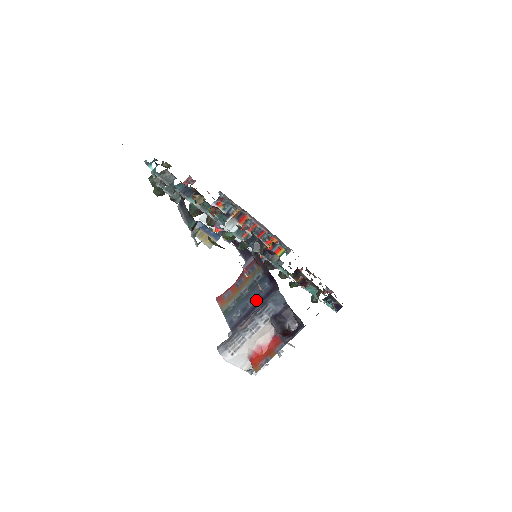
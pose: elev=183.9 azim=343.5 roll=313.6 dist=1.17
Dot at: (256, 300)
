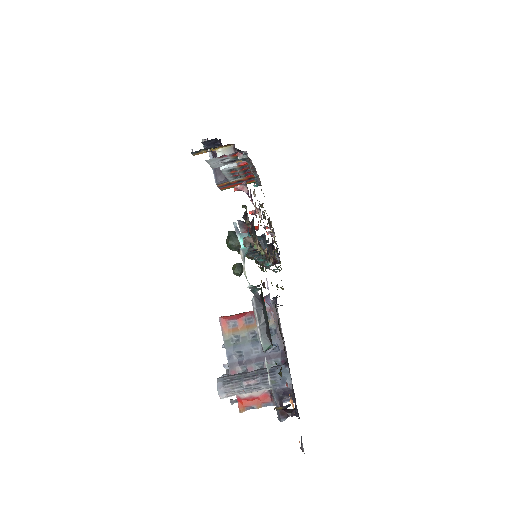
Dot at: (262, 353)
